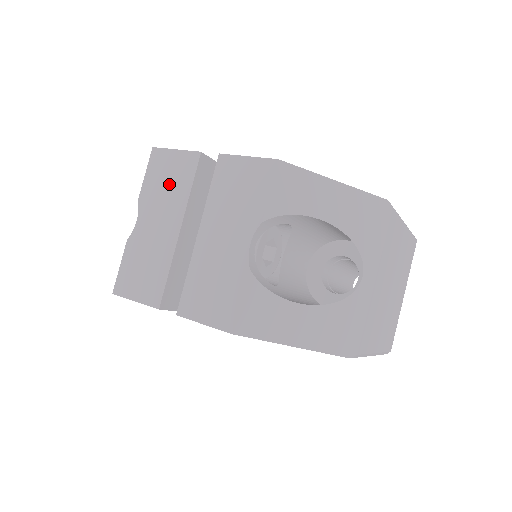
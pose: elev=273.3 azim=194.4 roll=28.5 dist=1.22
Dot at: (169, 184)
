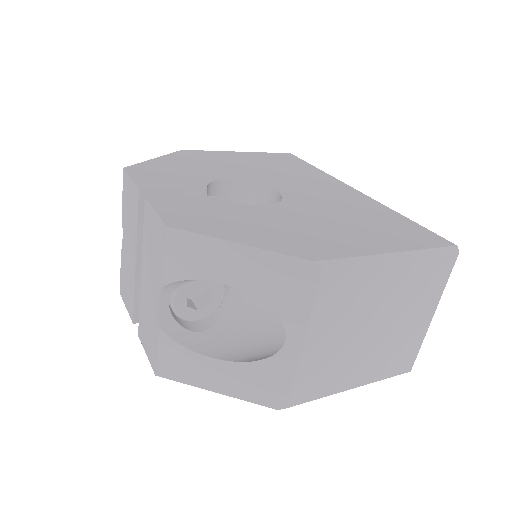
Dot at: (130, 212)
